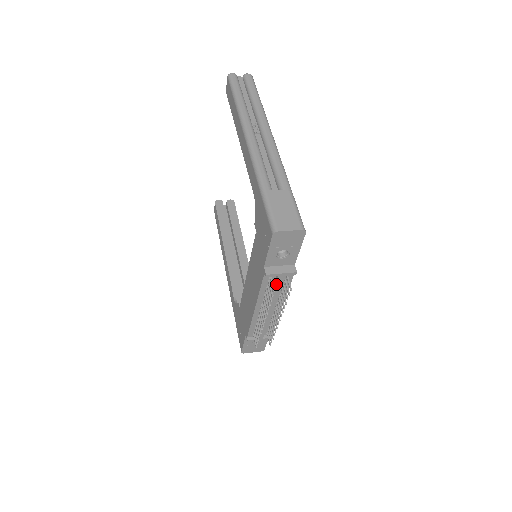
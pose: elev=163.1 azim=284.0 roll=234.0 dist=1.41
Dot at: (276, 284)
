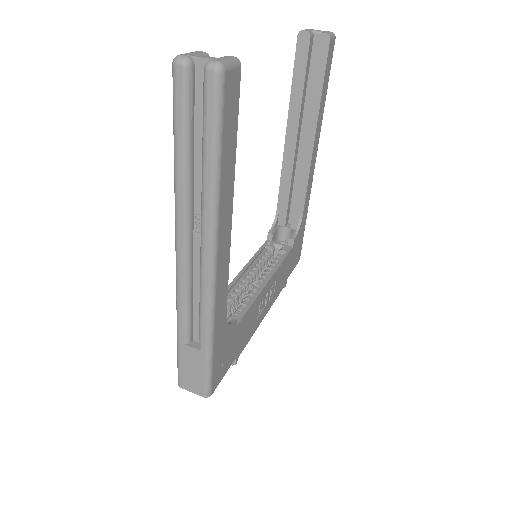
Dot at: occluded
